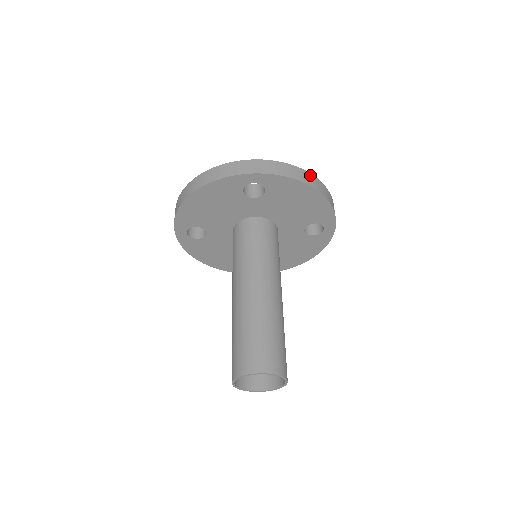
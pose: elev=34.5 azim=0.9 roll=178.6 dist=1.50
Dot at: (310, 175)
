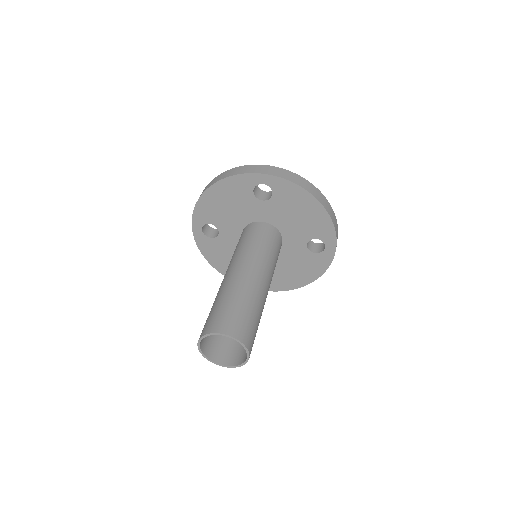
Dot at: (315, 188)
